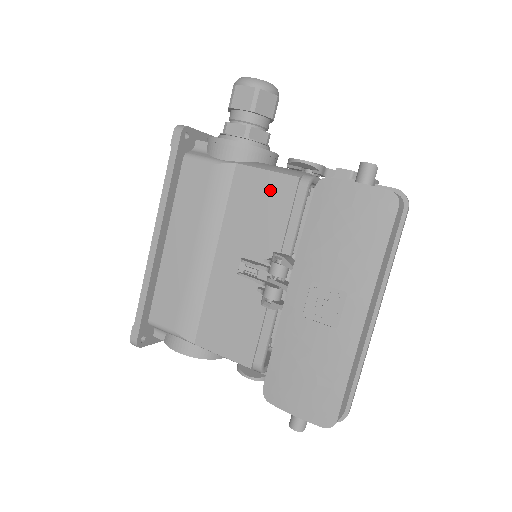
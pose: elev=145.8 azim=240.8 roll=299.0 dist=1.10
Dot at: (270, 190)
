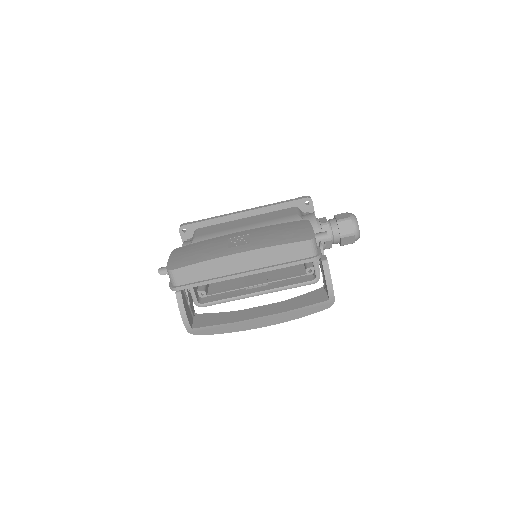
Dot at: occluded
